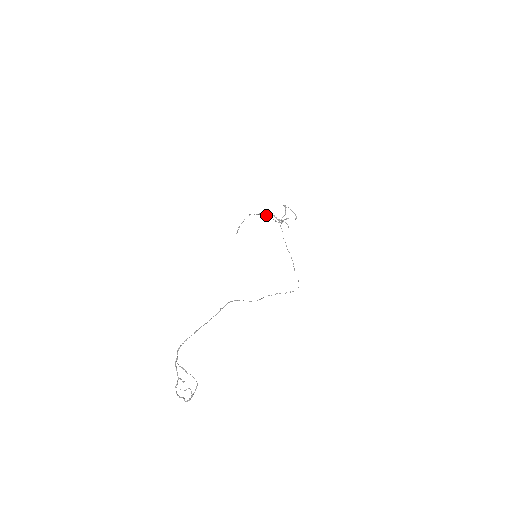
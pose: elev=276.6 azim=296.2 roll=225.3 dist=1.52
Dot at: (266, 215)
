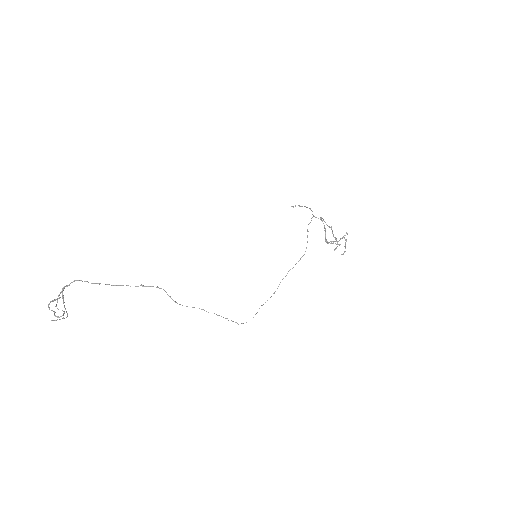
Dot at: (308, 231)
